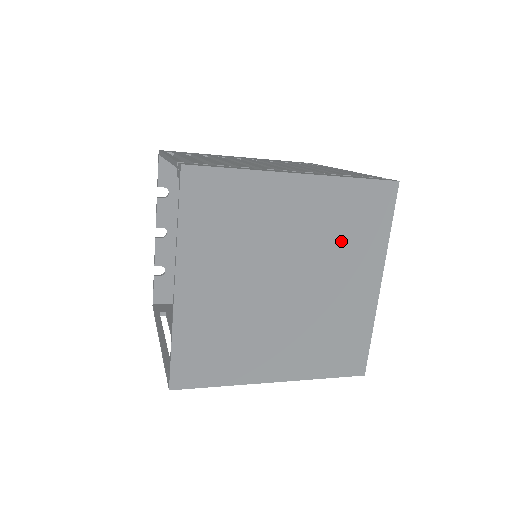
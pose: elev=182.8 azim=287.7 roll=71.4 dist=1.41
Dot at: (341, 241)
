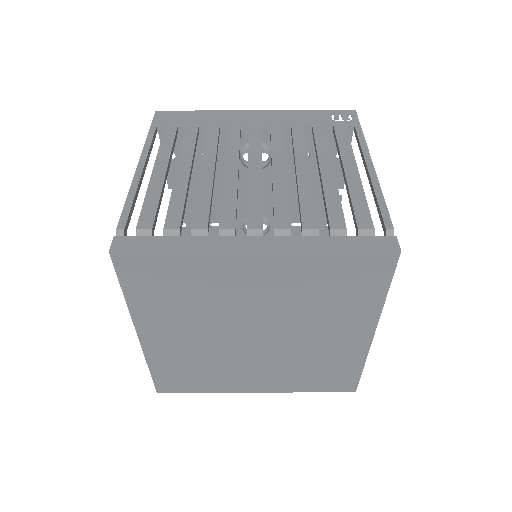
Dot at: (319, 304)
